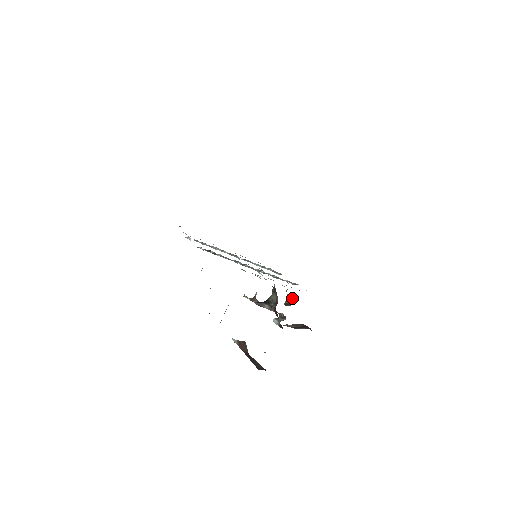
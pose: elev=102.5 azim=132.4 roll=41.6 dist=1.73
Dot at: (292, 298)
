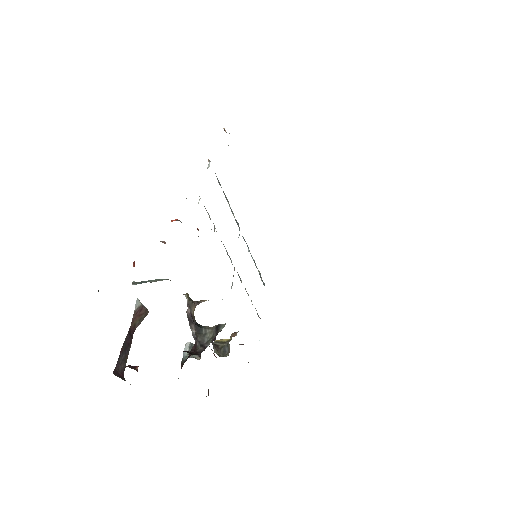
Dot at: (229, 349)
